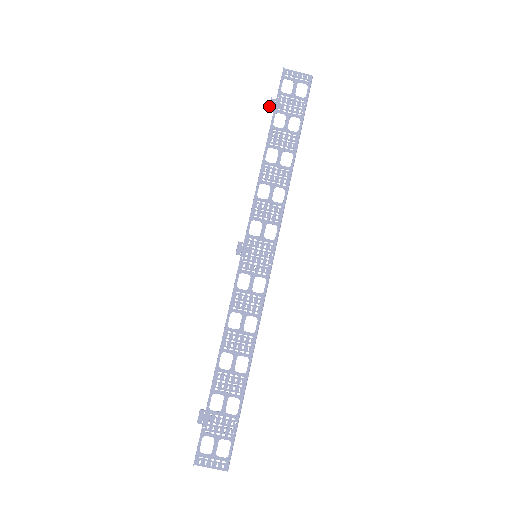
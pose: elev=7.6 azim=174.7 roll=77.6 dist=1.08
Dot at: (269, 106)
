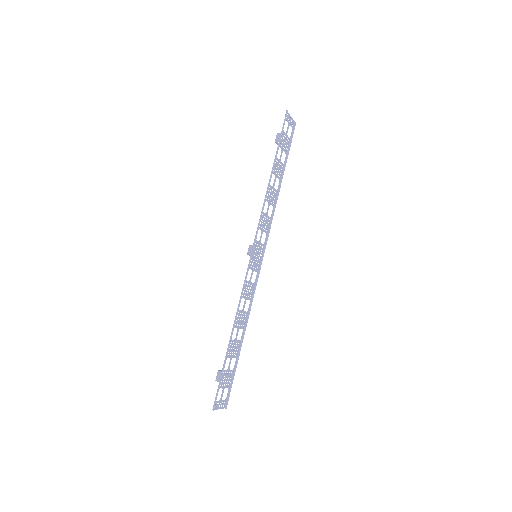
Dot at: (279, 141)
